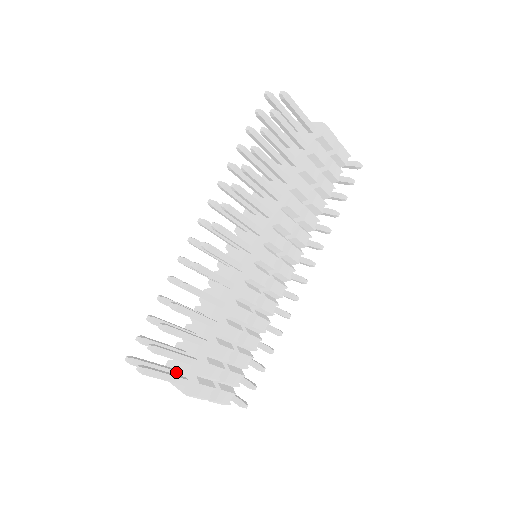
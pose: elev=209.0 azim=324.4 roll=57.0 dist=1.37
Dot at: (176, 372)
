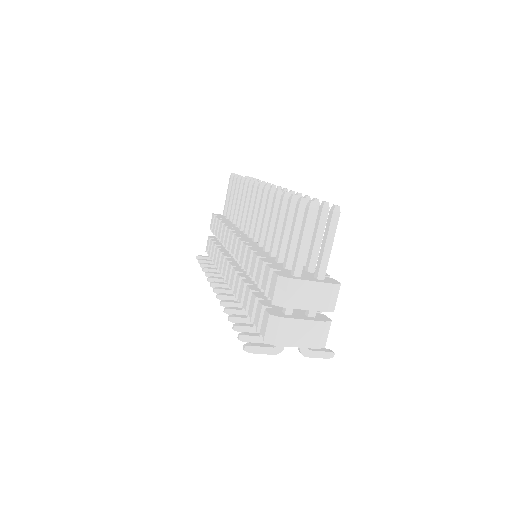
Dot at: (298, 274)
